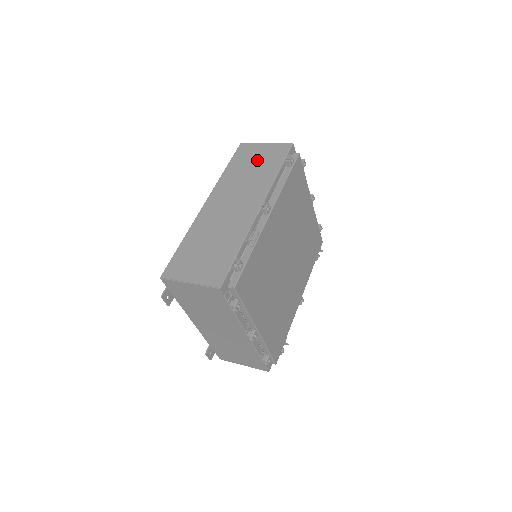
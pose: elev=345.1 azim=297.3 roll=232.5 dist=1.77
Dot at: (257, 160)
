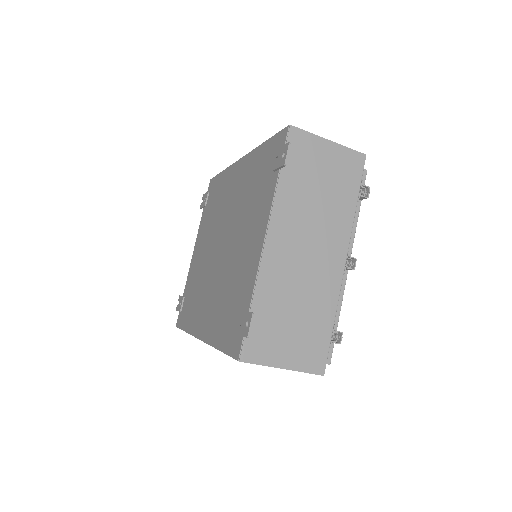
Dot at: occluded
